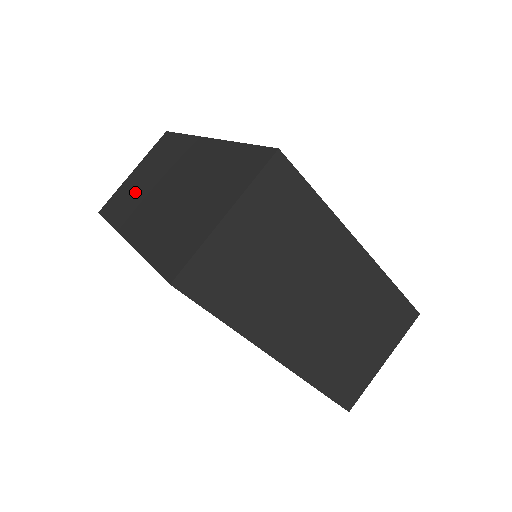
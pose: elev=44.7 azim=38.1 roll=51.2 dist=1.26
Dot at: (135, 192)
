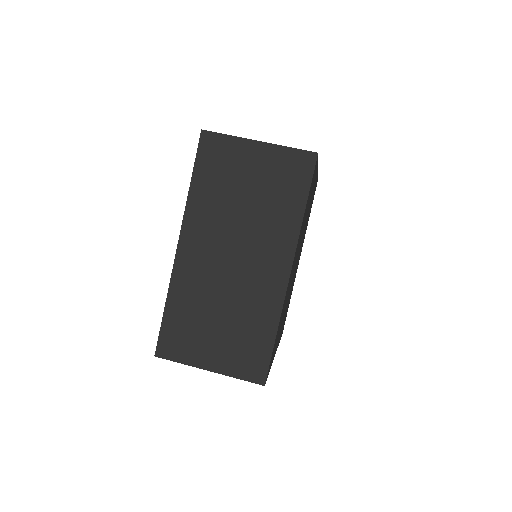
Dot at: occluded
